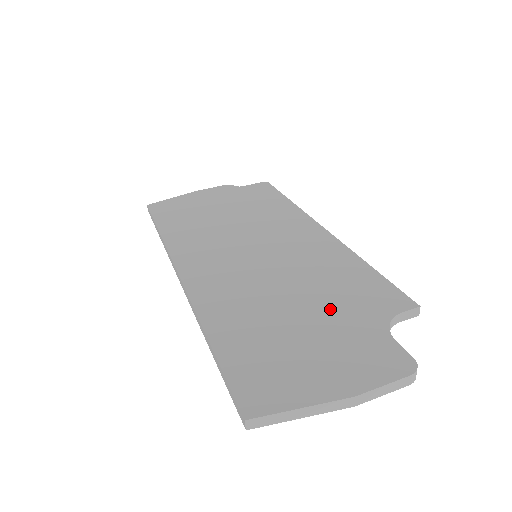
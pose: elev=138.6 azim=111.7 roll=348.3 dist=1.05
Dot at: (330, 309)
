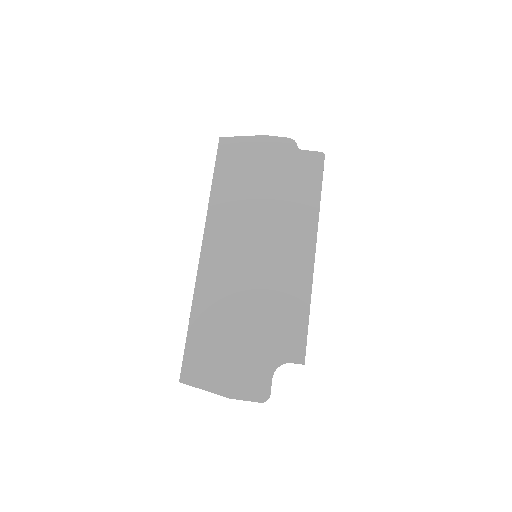
Dot at: (260, 337)
